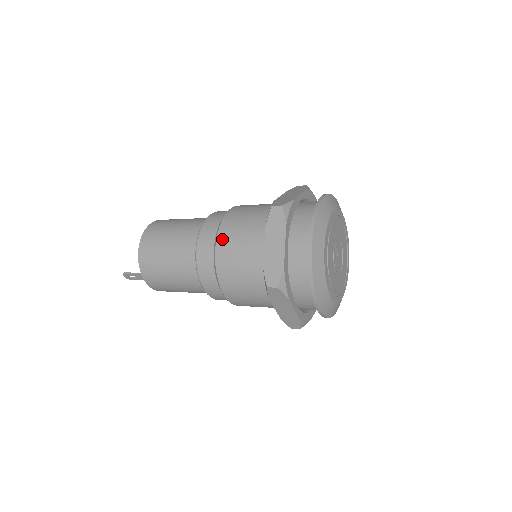
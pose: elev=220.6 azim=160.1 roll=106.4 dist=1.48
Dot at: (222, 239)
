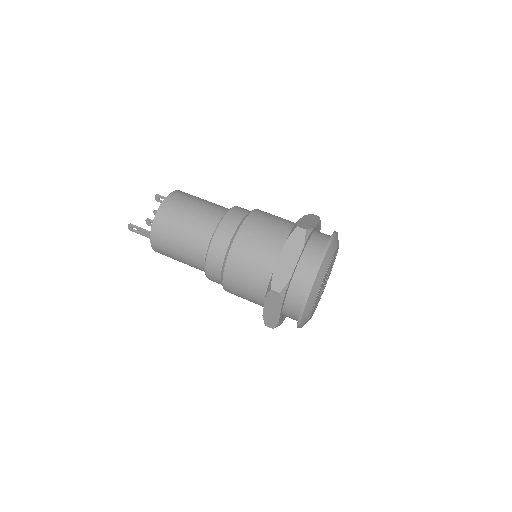
Dot at: (242, 234)
